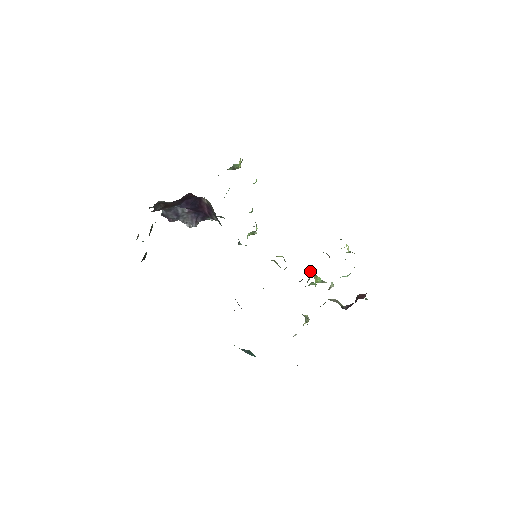
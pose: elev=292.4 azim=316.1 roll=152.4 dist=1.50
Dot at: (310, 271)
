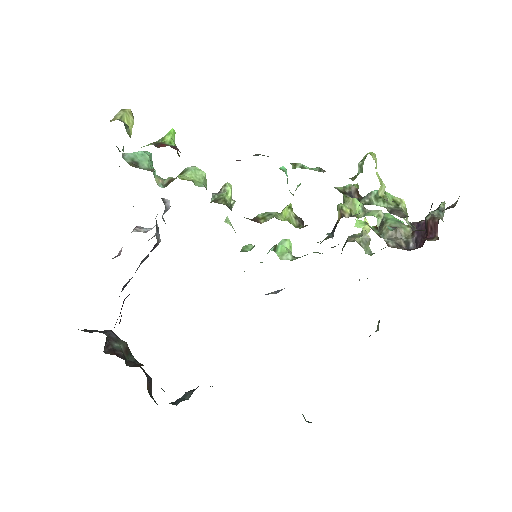
Dot at: (339, 206)
